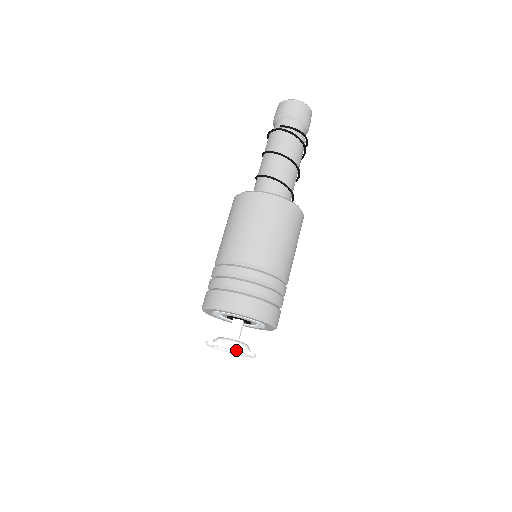
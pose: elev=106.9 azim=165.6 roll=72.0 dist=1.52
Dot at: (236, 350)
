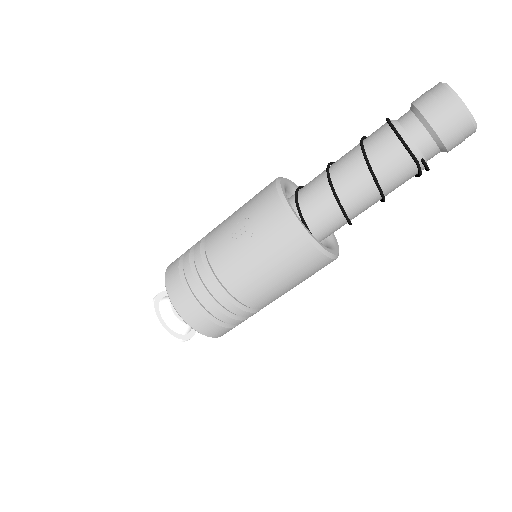
Dot at: occluded
